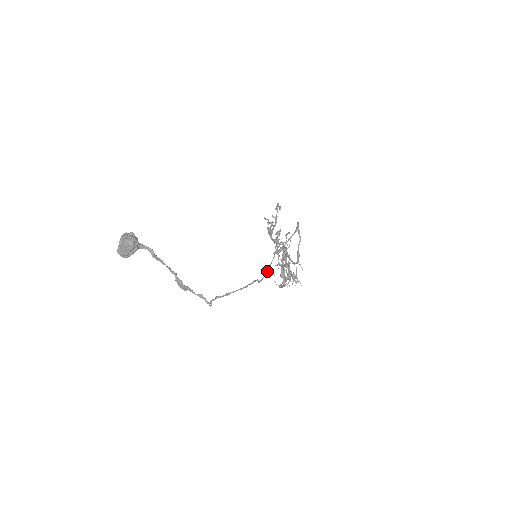
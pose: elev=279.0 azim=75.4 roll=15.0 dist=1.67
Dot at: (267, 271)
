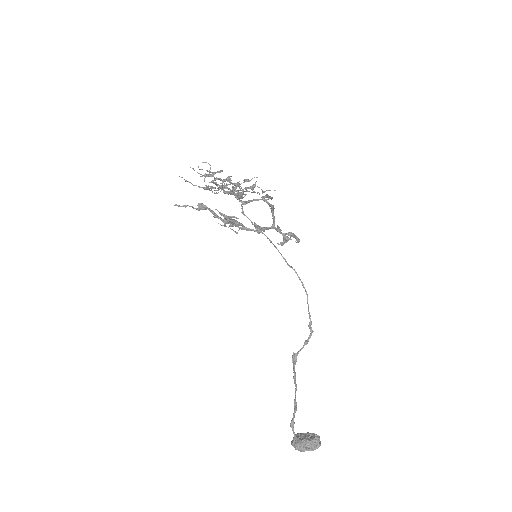
Dot at: (276, 248)
